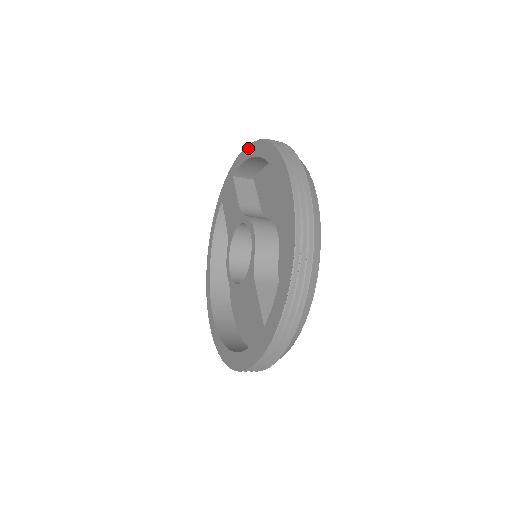
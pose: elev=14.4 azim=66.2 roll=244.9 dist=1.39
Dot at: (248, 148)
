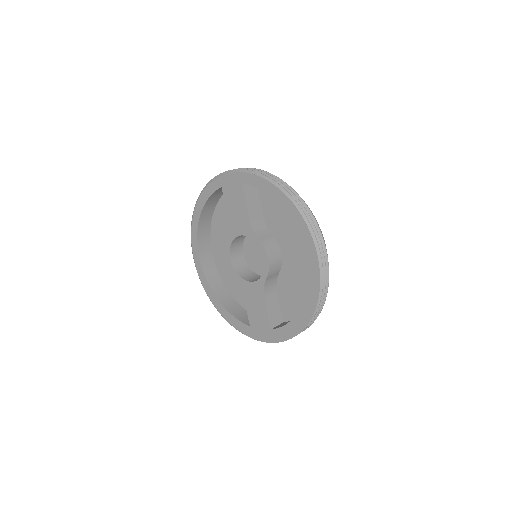
Dot at: (271, 186)
